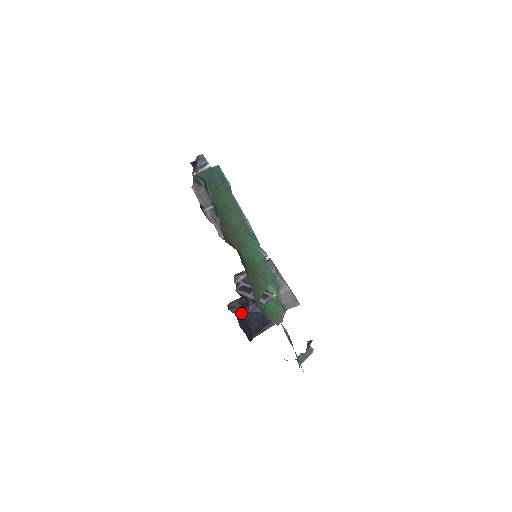
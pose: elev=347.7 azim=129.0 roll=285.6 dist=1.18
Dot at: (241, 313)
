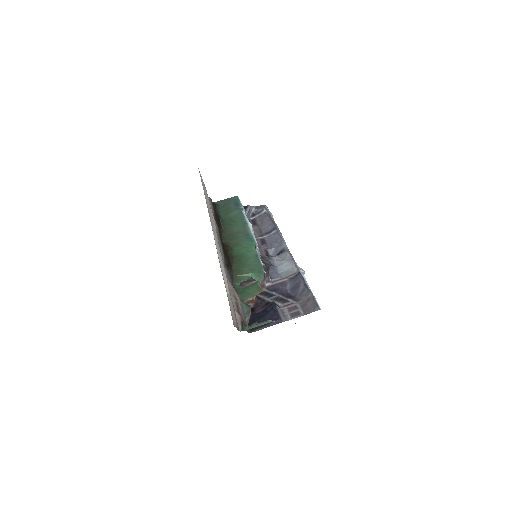
Dot at: (254, 311)
